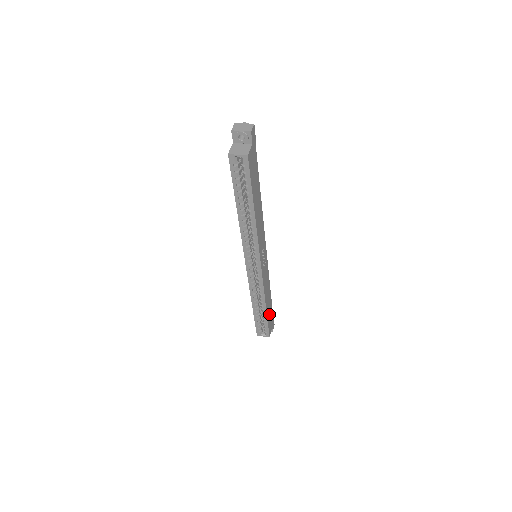
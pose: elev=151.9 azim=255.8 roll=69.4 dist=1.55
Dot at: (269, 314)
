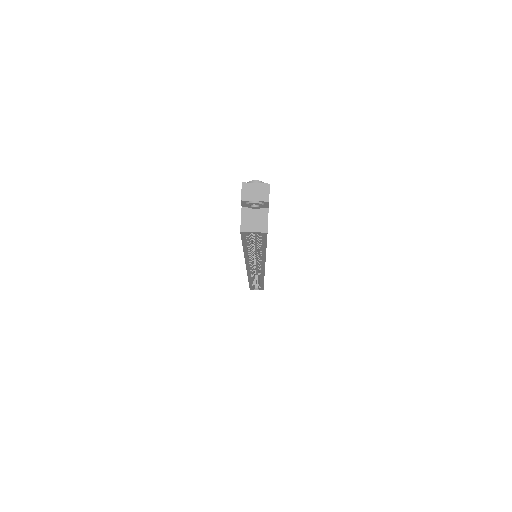
Dot at: occluded
